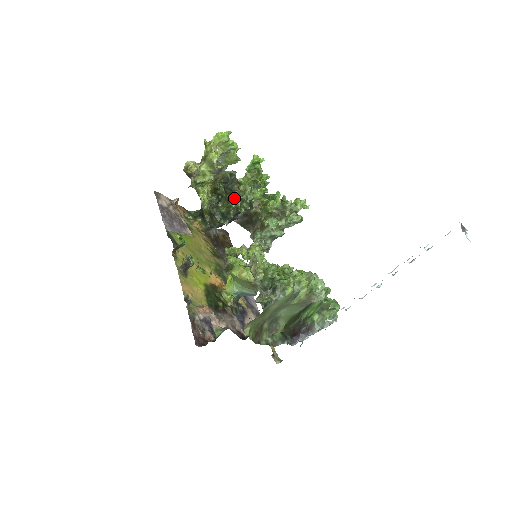
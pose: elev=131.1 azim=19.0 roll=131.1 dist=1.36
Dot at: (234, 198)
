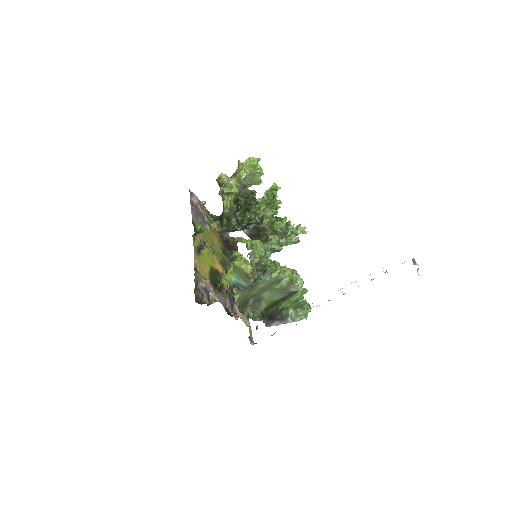
Dot at: (250, 210)
